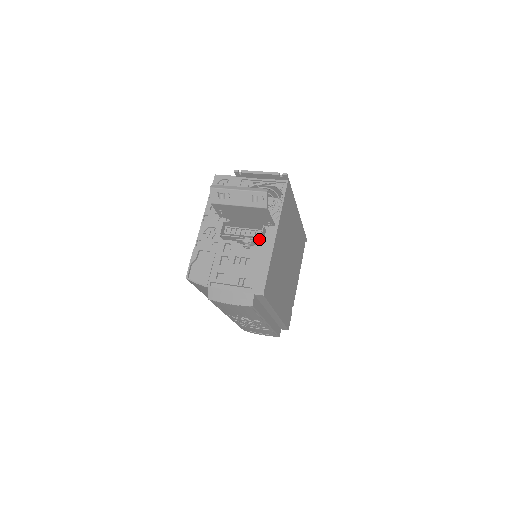
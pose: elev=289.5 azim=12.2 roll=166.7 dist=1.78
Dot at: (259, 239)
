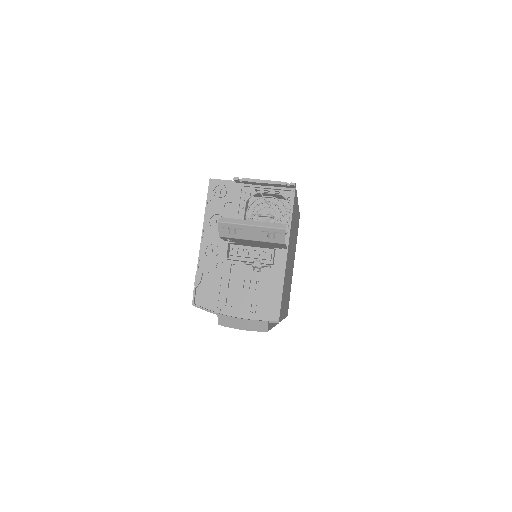
Dot at: (271, 264)
